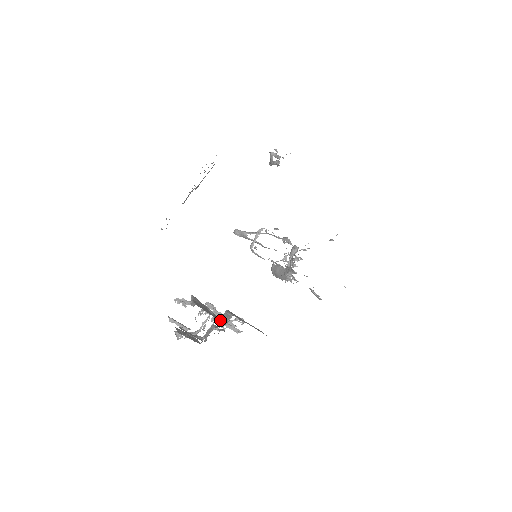
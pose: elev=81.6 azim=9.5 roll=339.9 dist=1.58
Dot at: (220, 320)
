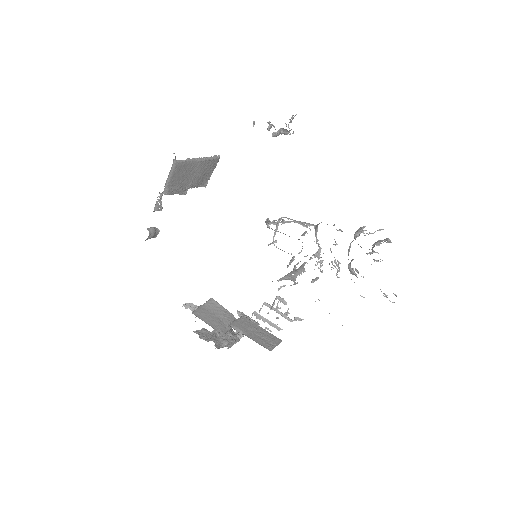
Dot at: (223, 328)
